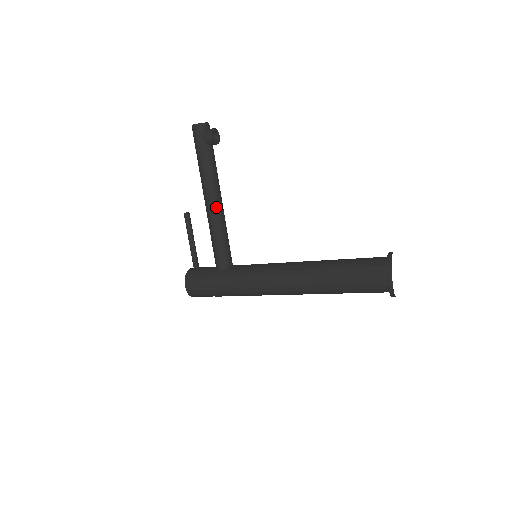
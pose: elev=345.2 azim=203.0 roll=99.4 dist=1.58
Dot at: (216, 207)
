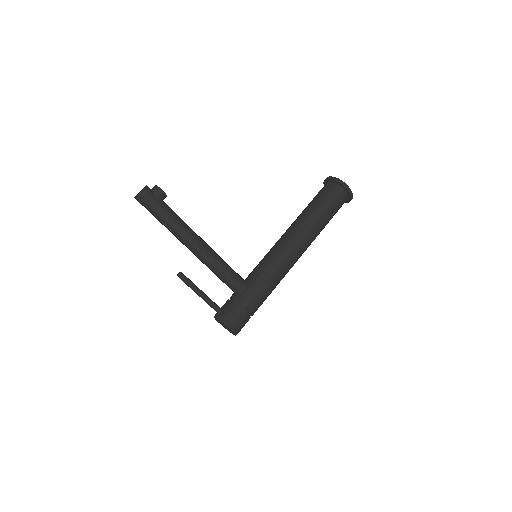
Dot at: (204, 244)
